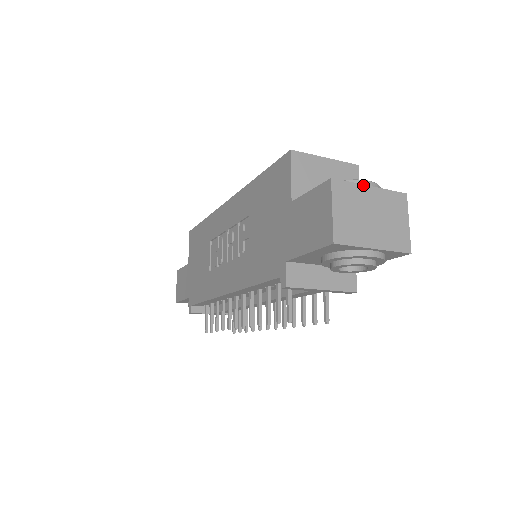
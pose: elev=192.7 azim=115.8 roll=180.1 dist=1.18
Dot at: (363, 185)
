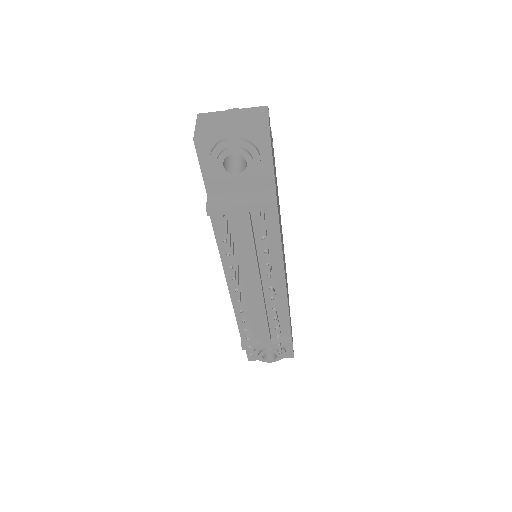
Dot at: (226, 111)
